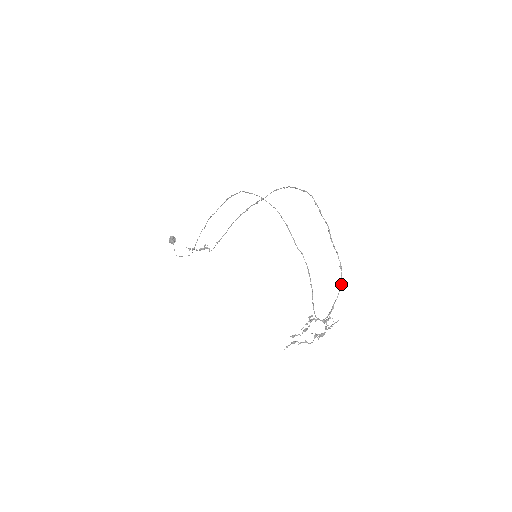
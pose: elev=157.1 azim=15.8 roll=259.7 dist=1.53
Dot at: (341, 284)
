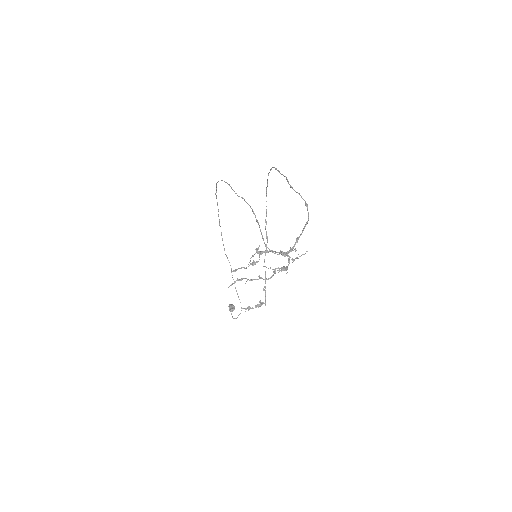
Dot at: (308, 219)
